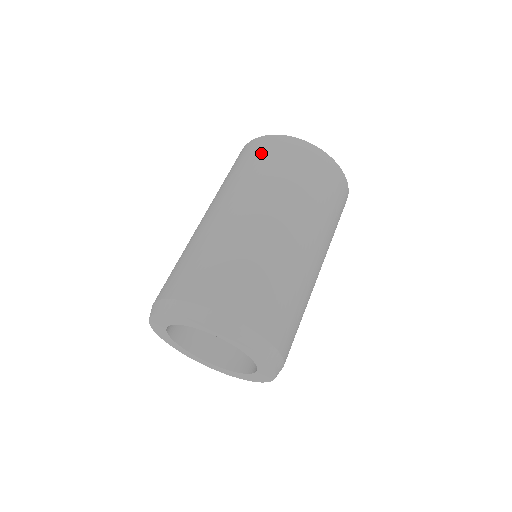
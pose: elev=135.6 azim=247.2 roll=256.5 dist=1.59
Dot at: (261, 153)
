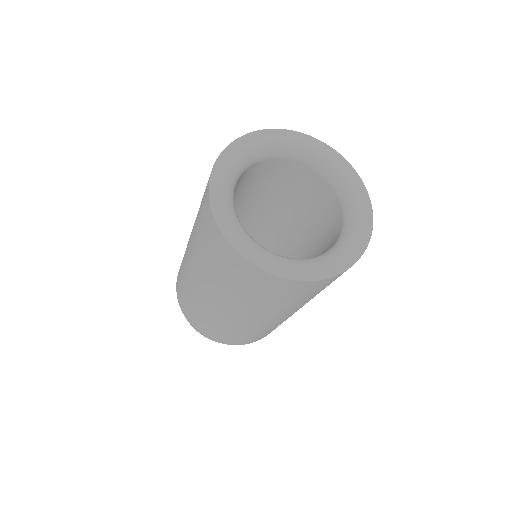
Dot at: (207, 236)
